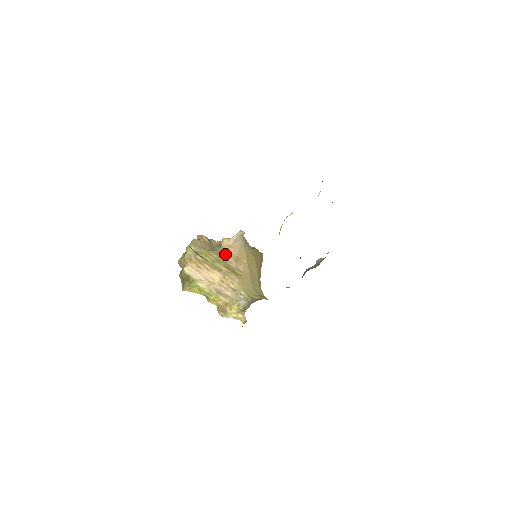
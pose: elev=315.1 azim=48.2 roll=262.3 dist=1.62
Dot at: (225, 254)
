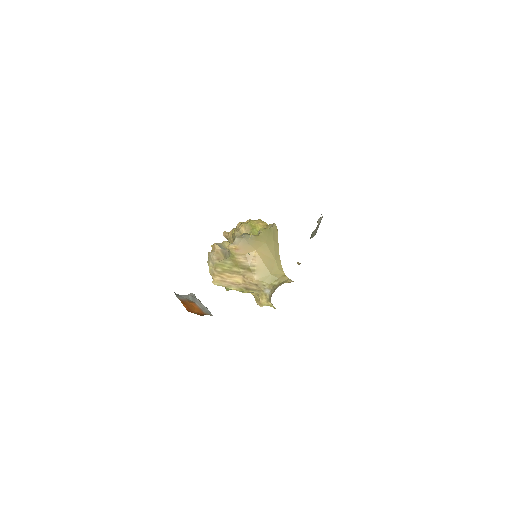
Dot at: (236, 257)
